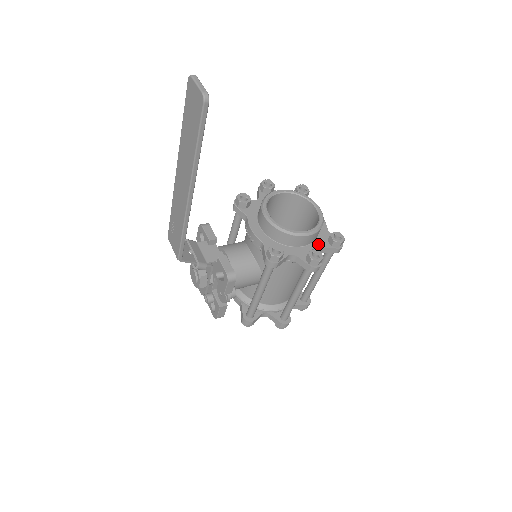
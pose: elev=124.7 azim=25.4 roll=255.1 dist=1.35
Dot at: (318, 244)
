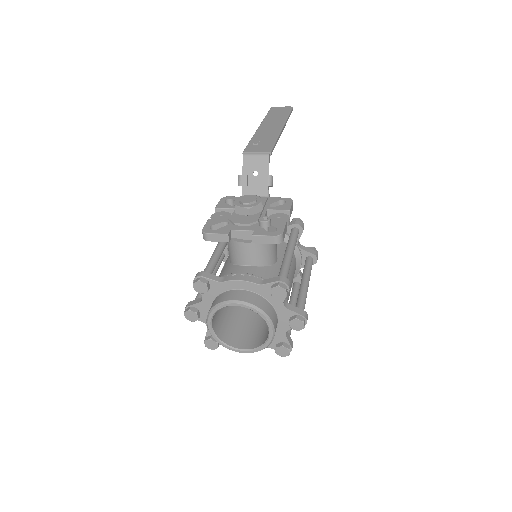
Dot at: occluded
